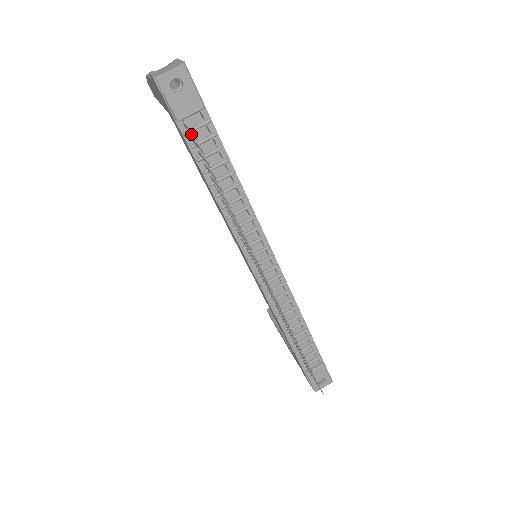
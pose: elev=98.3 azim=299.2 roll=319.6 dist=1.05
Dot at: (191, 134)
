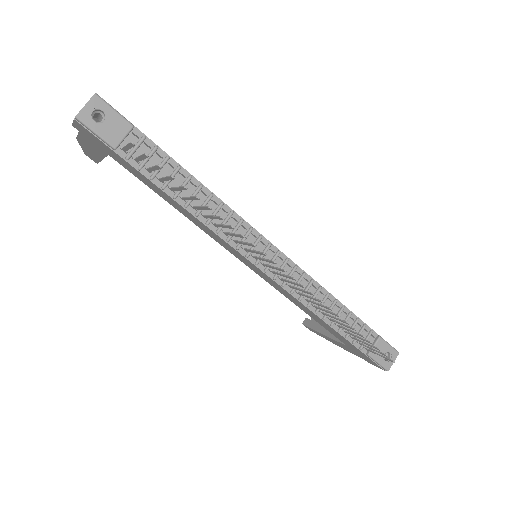
Dot at: (133, 157)
